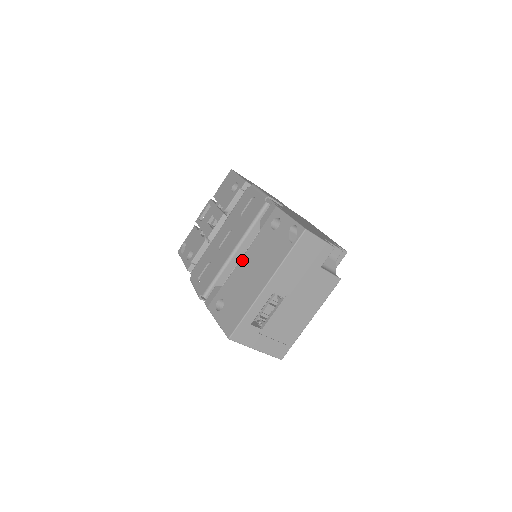
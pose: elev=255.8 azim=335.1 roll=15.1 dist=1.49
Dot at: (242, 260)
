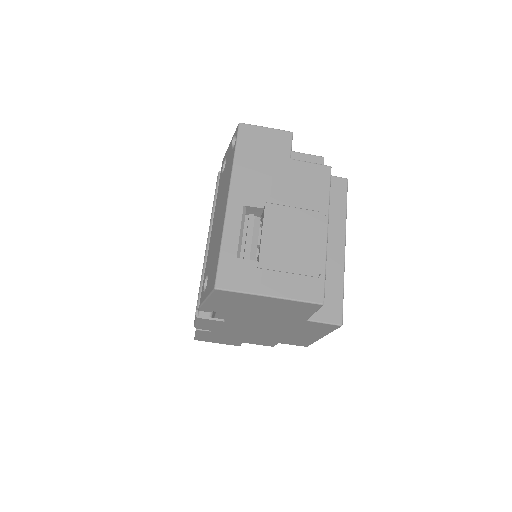
Dot at: (212, 227)
